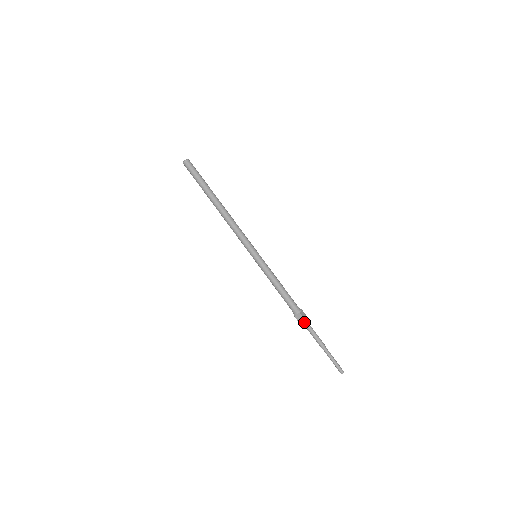
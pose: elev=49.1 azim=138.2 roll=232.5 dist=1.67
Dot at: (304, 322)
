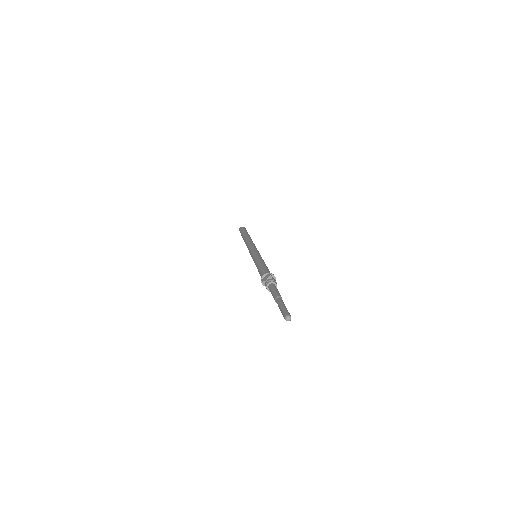
Dot at: (269, 279)
